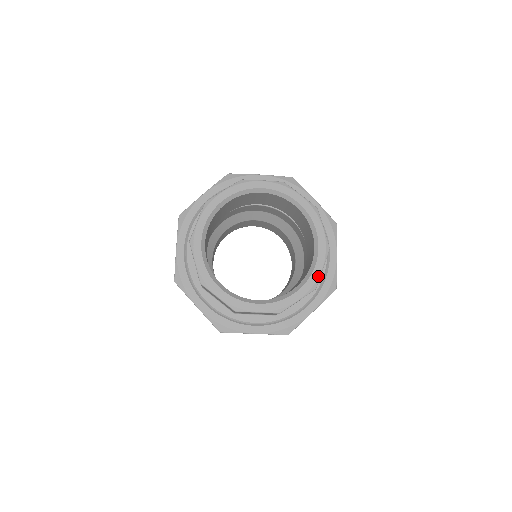
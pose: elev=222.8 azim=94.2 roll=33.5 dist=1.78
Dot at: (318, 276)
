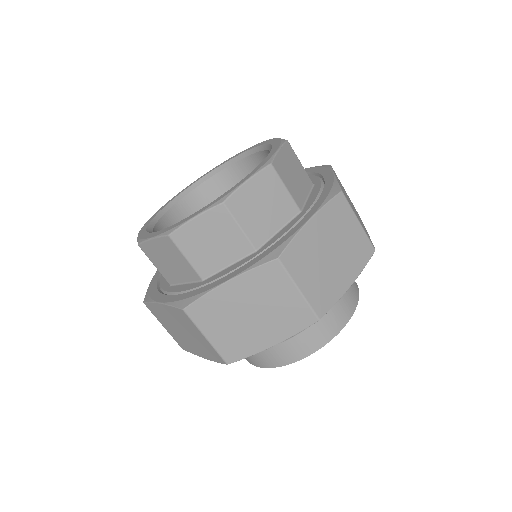
Dot at: (272, 155)
